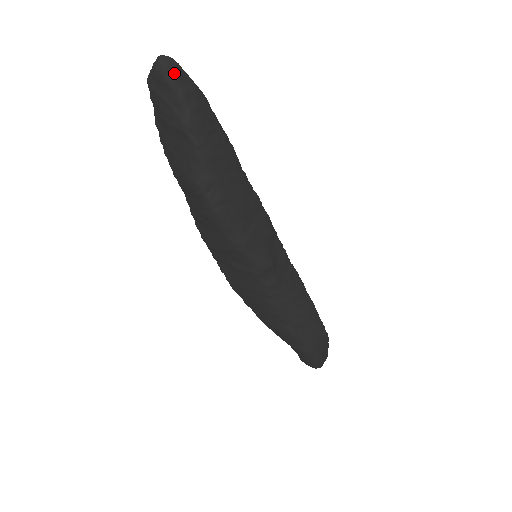
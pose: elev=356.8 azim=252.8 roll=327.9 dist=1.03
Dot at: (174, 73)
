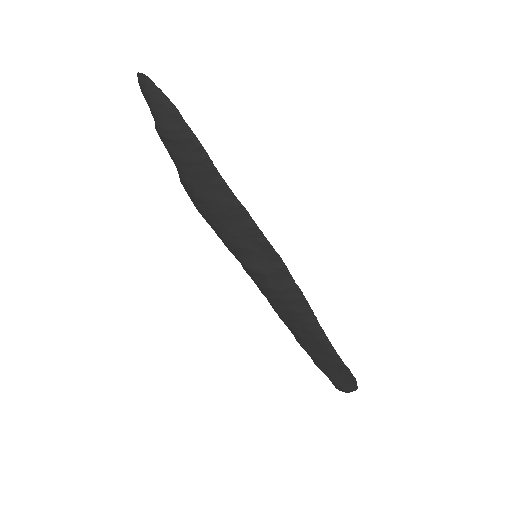
Dot at: (145, 88)
